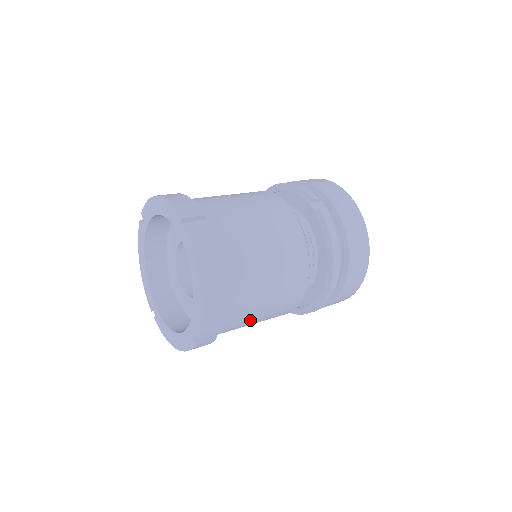
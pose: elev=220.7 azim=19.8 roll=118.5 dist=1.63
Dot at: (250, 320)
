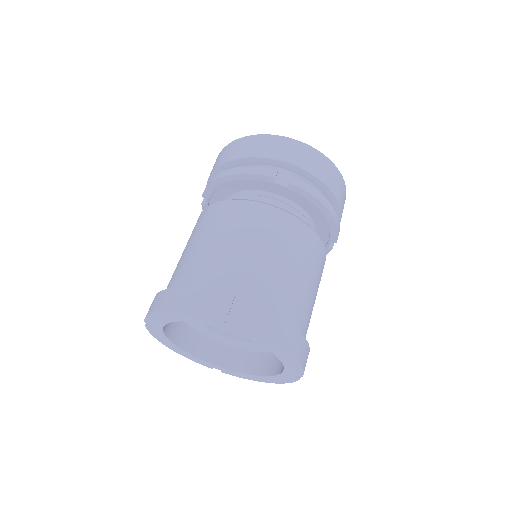
Dot at: occluded
